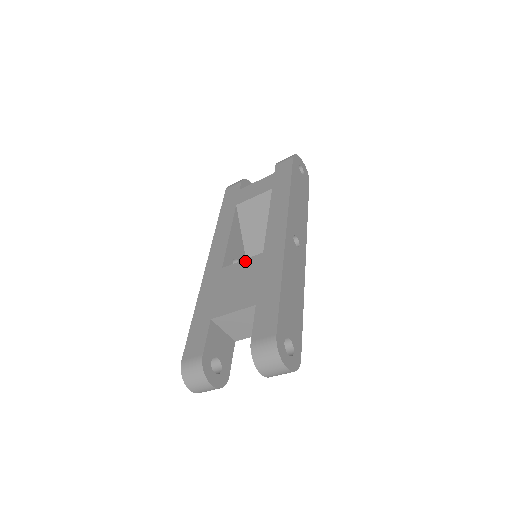
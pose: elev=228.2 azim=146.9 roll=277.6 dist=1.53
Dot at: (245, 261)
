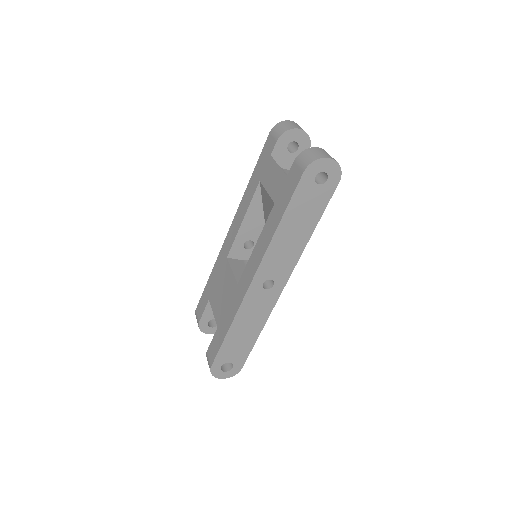
Dot at: (231, 275)
